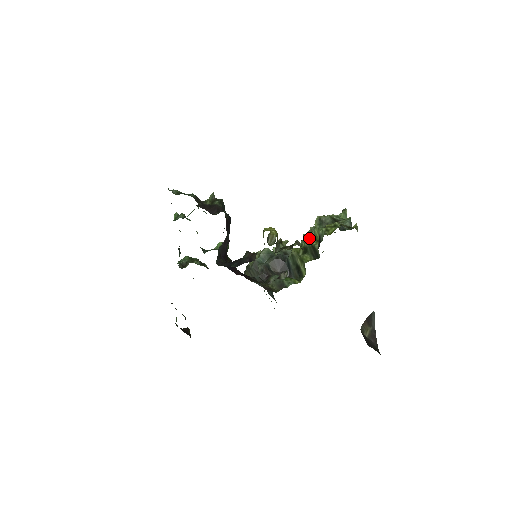
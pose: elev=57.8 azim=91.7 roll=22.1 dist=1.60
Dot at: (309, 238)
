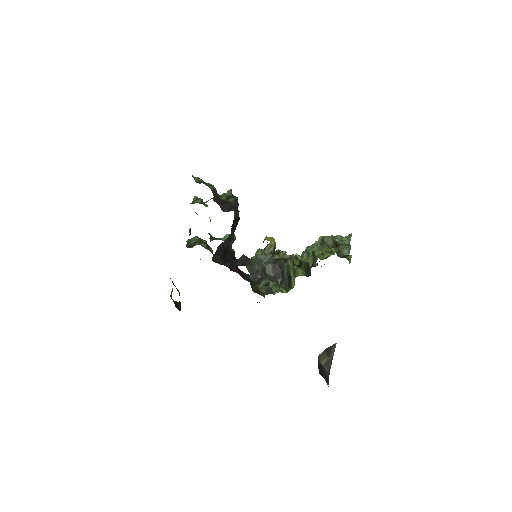
Dot at: (309, 253)
